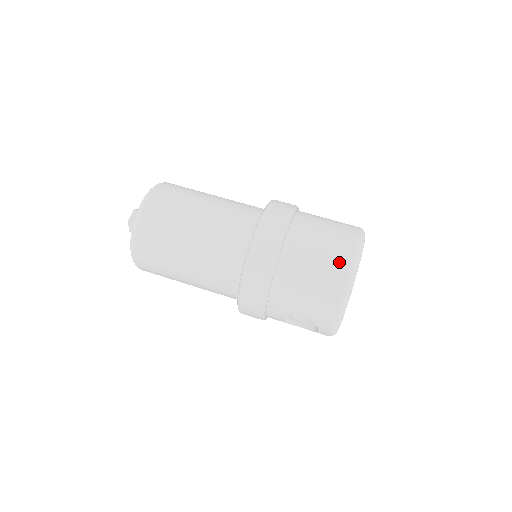
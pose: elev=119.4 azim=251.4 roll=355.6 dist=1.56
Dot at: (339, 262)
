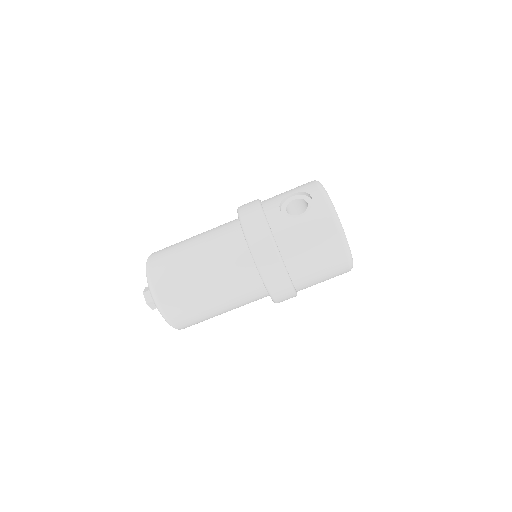
Dot at: (339, 270)
